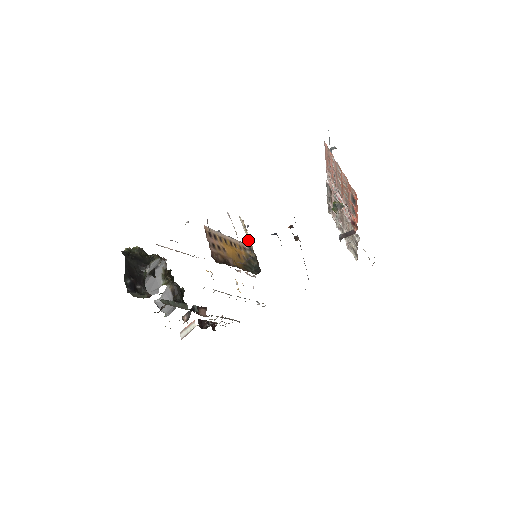
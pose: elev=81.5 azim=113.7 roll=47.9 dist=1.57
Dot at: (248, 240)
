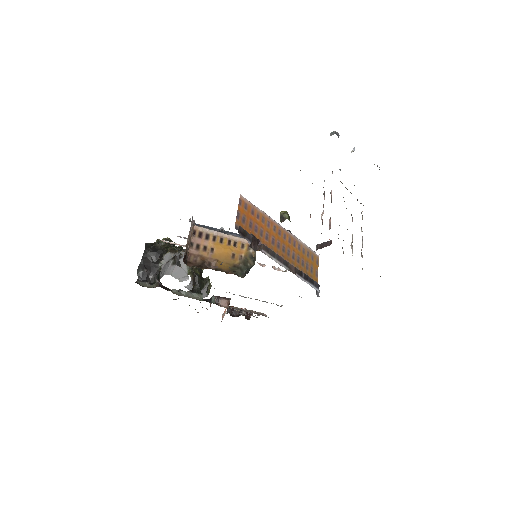
Dot at: occluded
